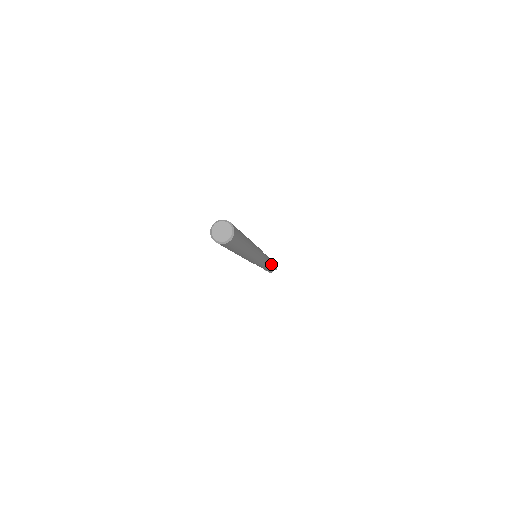
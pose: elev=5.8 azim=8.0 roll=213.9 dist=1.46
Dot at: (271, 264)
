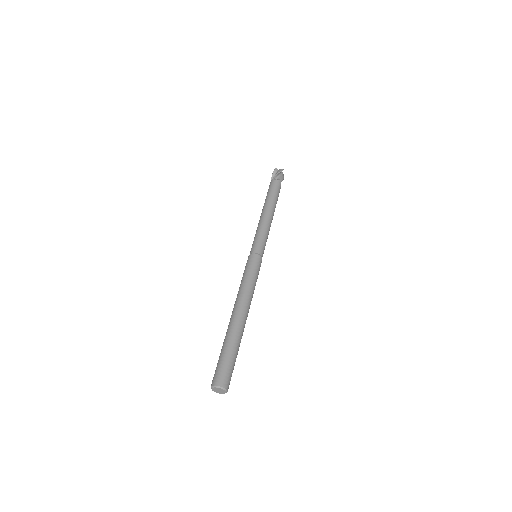
Dot at: occluded
